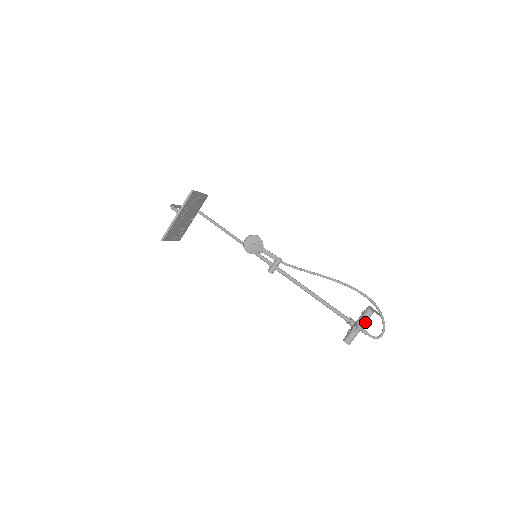
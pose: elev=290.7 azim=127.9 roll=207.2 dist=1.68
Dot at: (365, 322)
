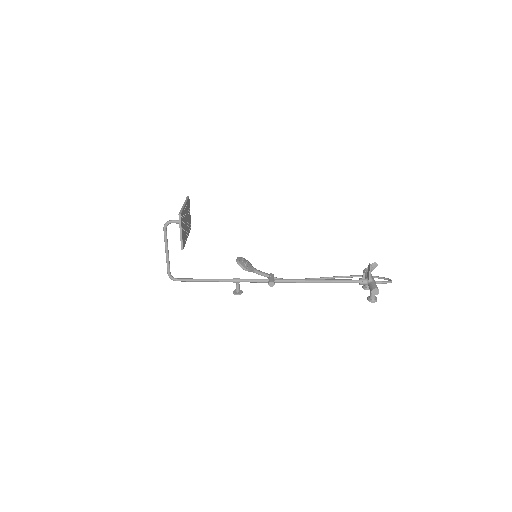
Dot at: (372, 276)
